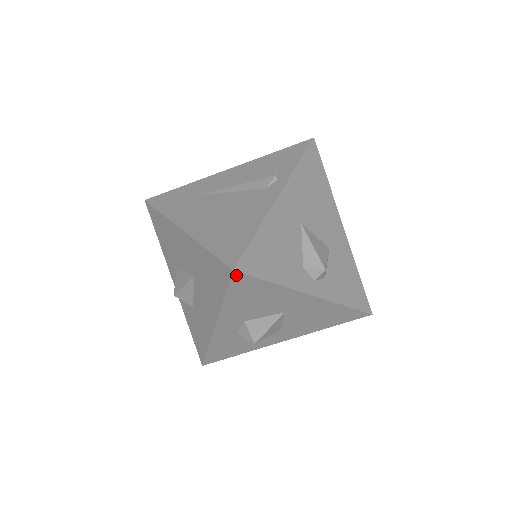
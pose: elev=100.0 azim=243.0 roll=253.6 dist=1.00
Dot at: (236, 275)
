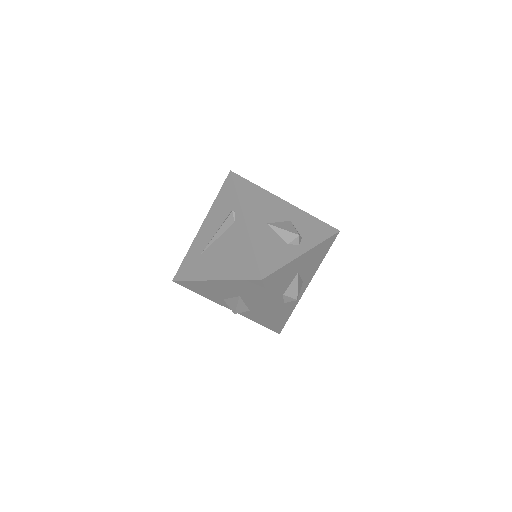
Dot at: (265, 280)
